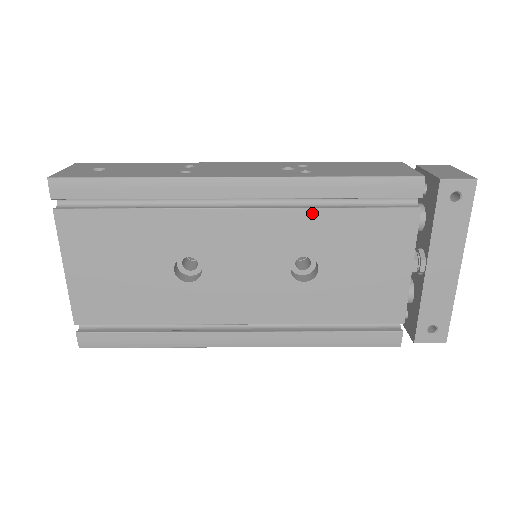
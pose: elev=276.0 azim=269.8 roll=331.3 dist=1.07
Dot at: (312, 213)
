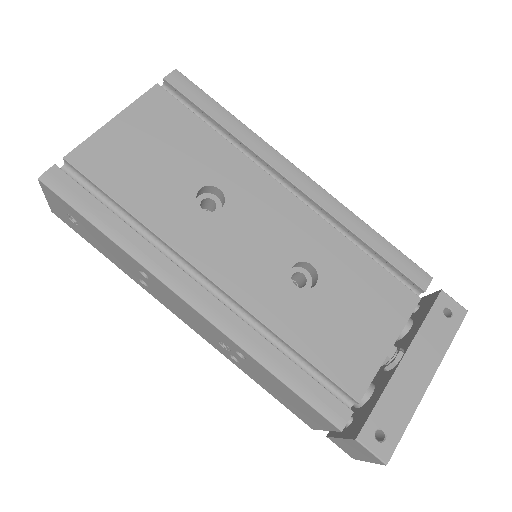
Dot at: (339, 237)
